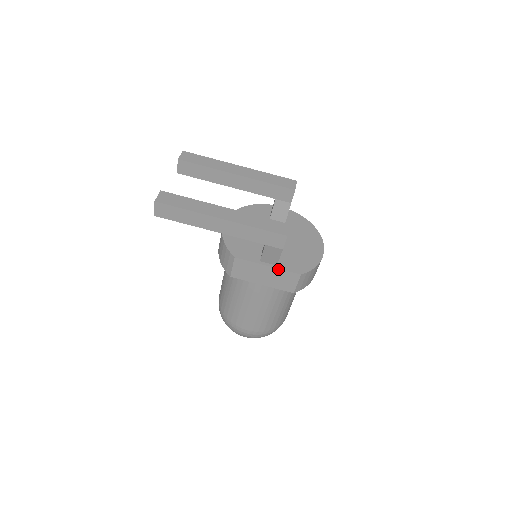
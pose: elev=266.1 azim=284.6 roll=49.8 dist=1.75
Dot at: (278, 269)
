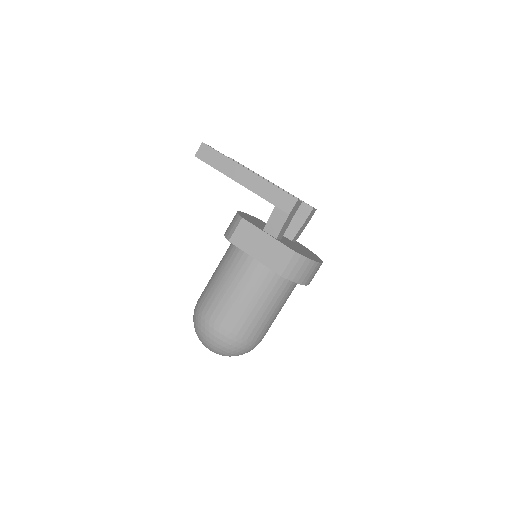
Dot at: (276, 240)
